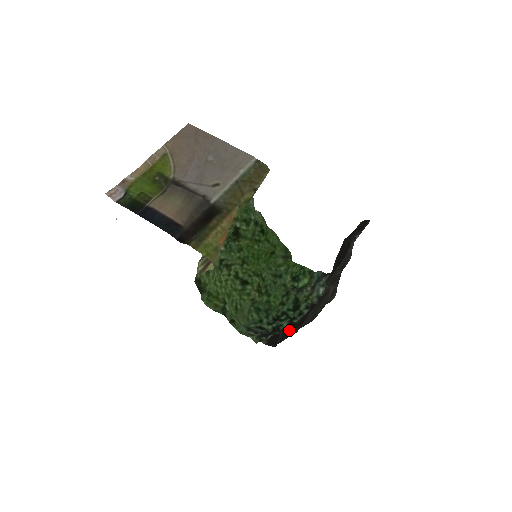
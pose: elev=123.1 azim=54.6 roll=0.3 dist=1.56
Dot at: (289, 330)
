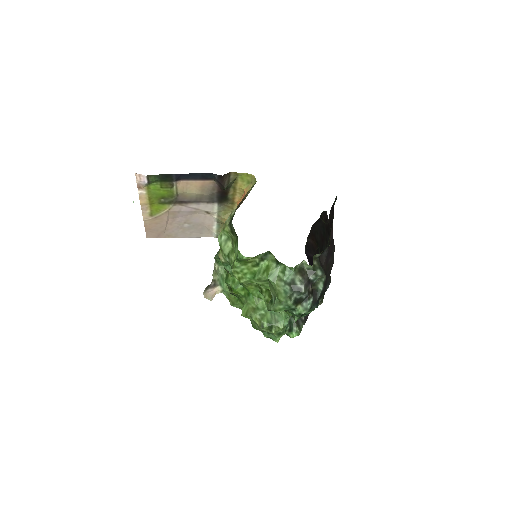
Dot at: (326, 262)
